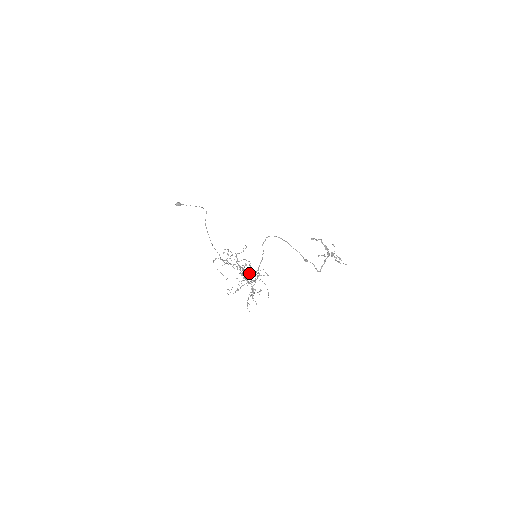
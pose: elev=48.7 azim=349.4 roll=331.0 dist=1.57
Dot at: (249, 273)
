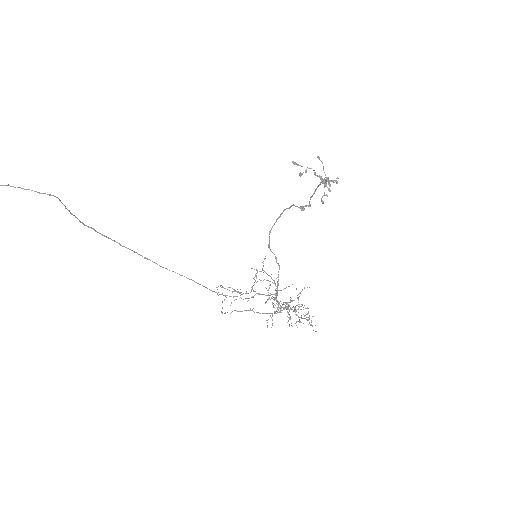
Dot at: (276, 293)
